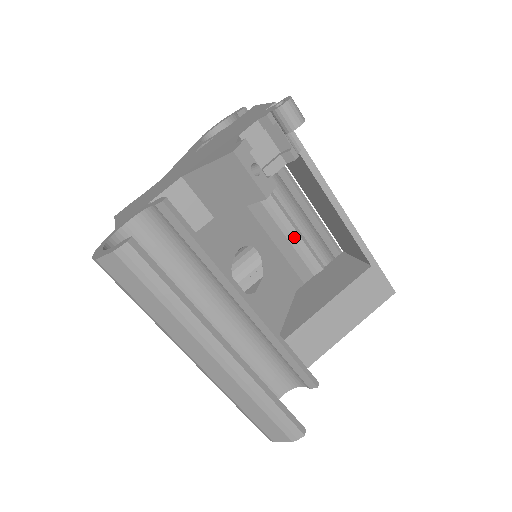
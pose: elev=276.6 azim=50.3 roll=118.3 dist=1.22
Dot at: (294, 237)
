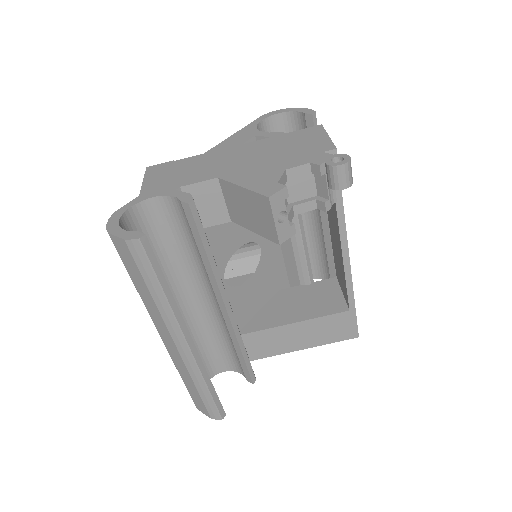
Dot at: (299, 249)
